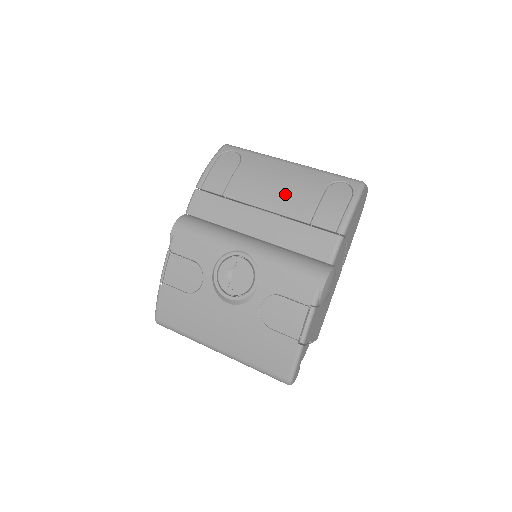
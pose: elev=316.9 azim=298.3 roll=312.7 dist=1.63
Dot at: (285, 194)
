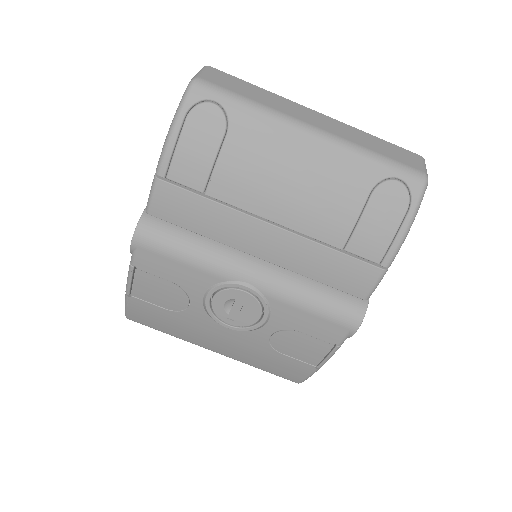
Dot at: (307, 201)
